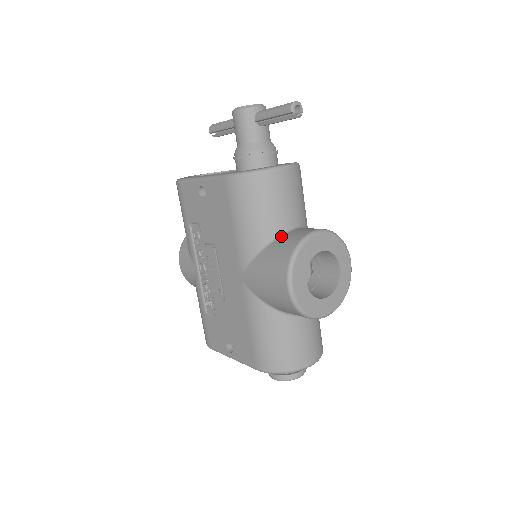
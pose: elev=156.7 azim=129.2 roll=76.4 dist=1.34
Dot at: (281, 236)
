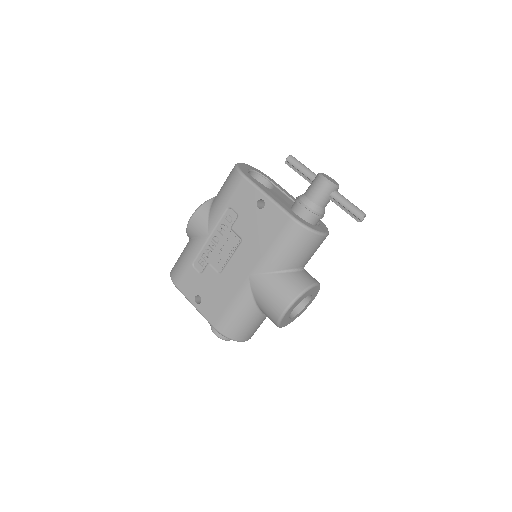
Dot at: (294, 272)
